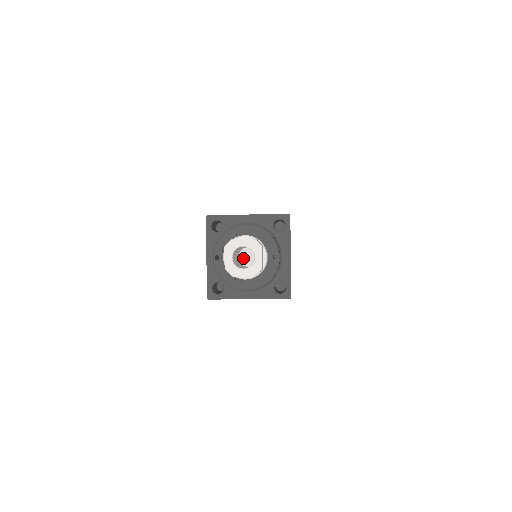
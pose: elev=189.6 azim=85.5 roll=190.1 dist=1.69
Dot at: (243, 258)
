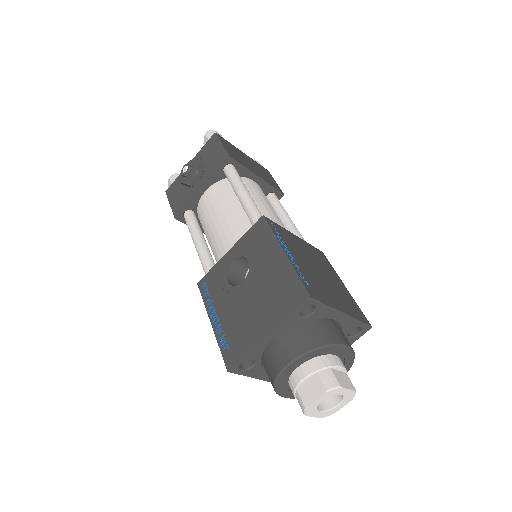
Dot at: occluded
